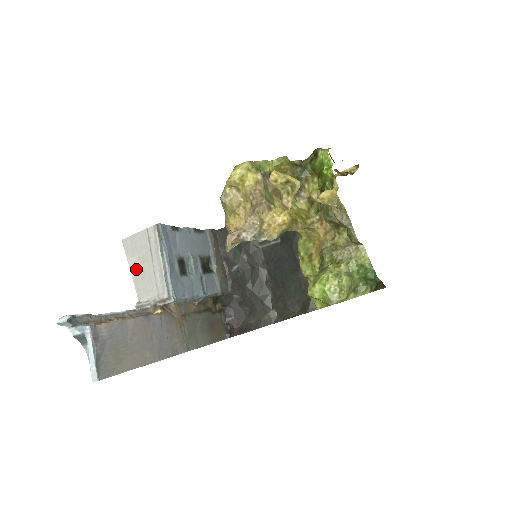
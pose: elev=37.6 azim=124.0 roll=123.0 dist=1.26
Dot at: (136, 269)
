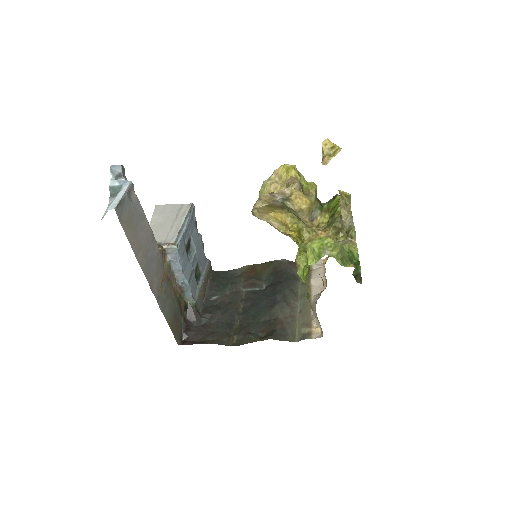
Dot at: (156, 222)
